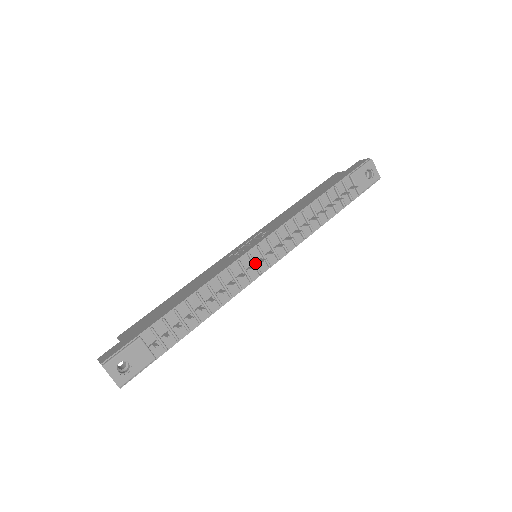
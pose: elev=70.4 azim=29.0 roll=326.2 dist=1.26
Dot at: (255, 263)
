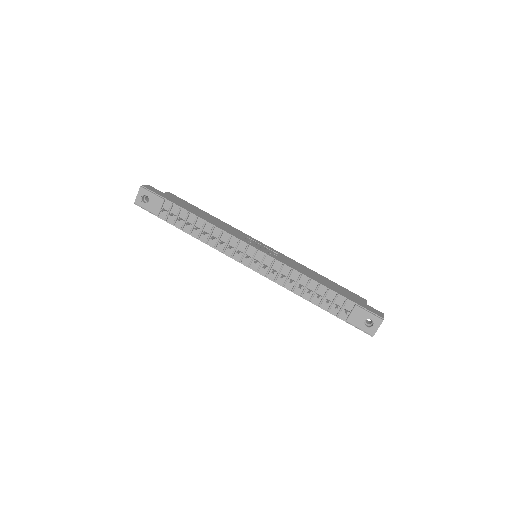
Dot at: (244, 254)
